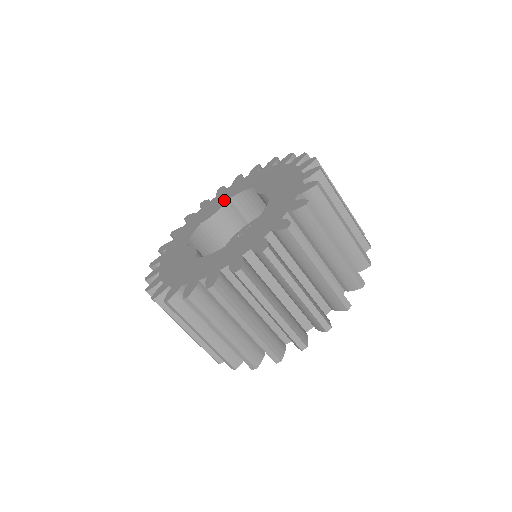
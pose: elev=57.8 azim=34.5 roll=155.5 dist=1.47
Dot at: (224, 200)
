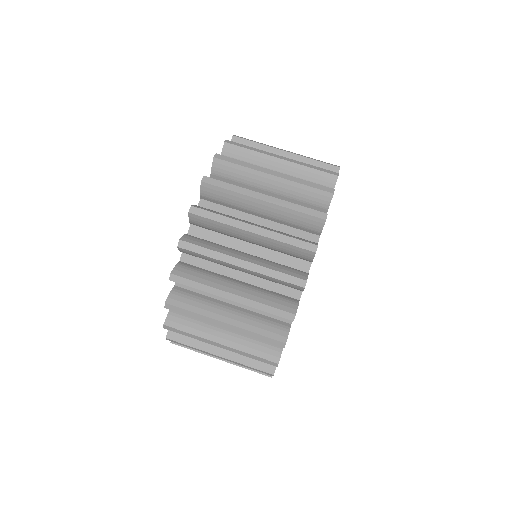
Dot at: occluded
